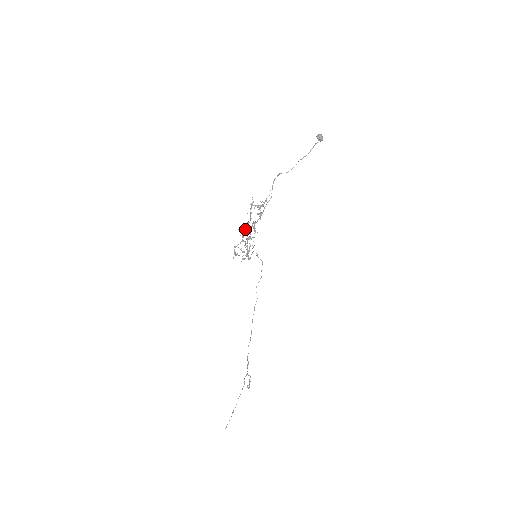
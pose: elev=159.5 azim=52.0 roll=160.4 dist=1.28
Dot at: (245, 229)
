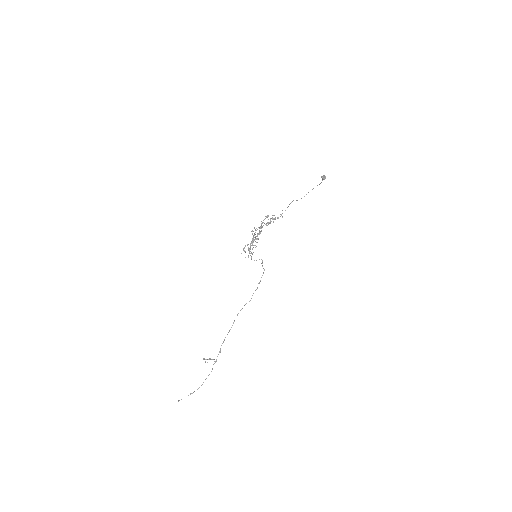
Dot at: occluded
